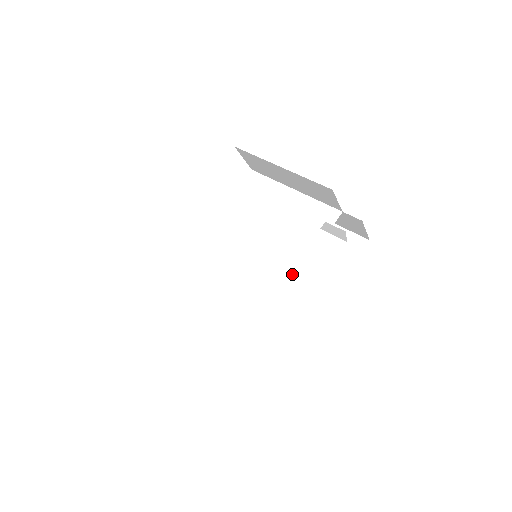
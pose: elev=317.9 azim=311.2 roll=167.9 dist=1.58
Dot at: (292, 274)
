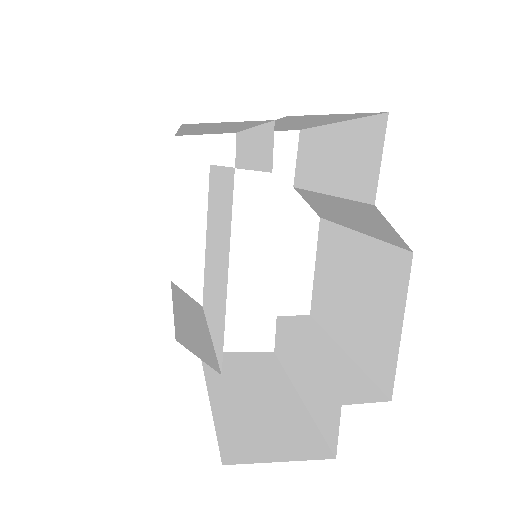
Dot at: (362, 235)
